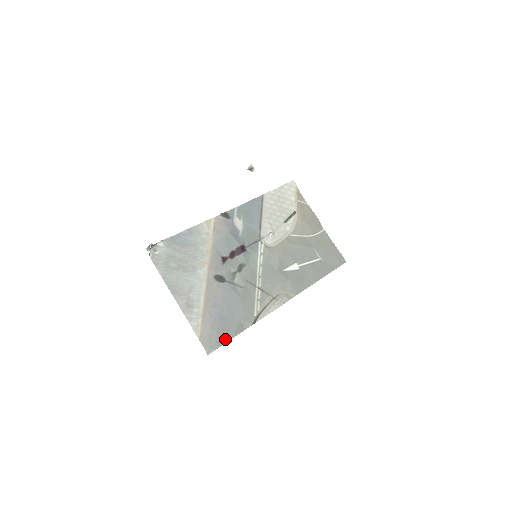
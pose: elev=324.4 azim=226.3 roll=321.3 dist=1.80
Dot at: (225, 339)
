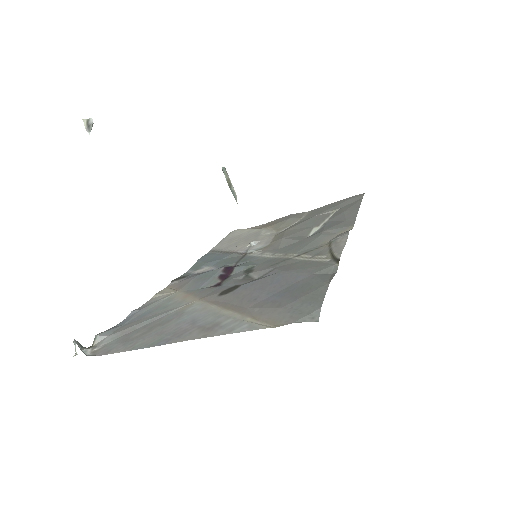
Dot at: (318, 293)
